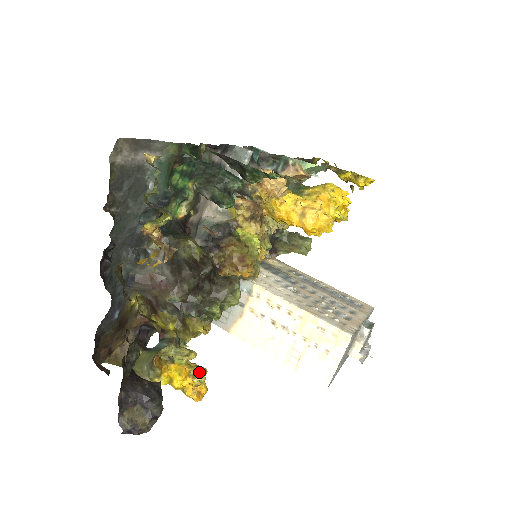
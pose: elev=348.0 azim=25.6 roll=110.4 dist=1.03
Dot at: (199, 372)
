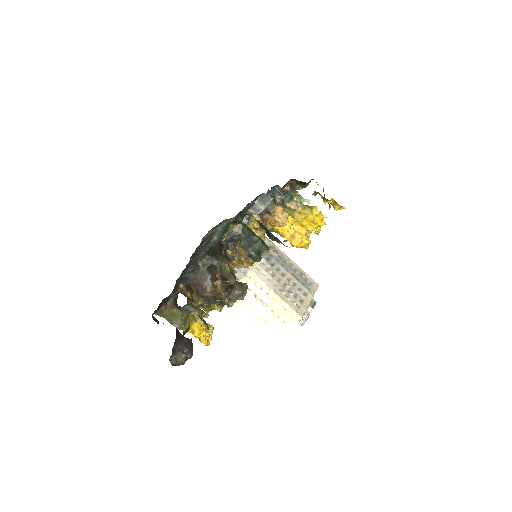
Dot at: (210, 329)
